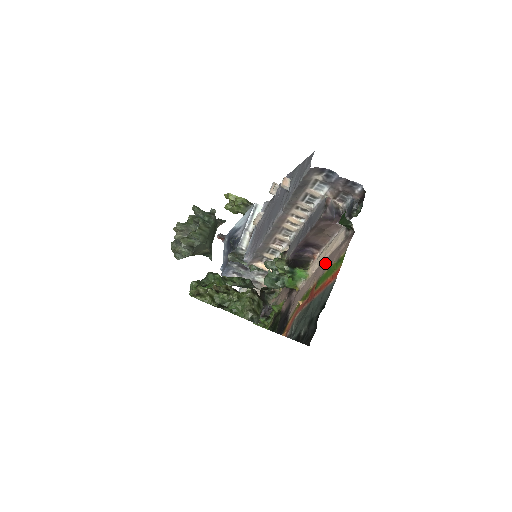
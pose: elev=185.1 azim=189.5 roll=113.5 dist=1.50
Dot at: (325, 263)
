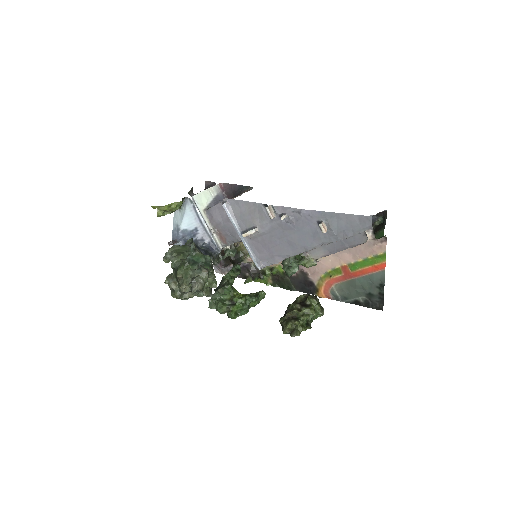
Dot at: (350, 252)
